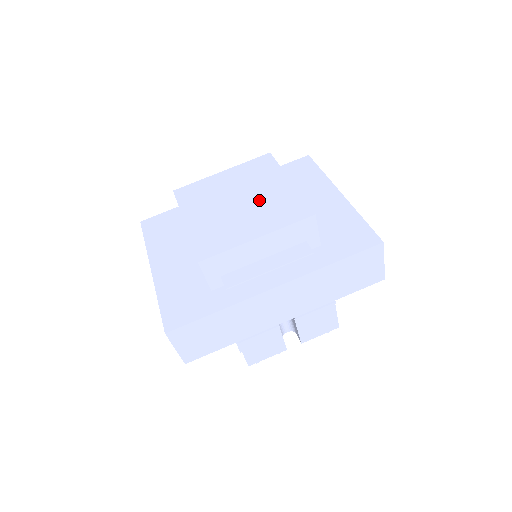
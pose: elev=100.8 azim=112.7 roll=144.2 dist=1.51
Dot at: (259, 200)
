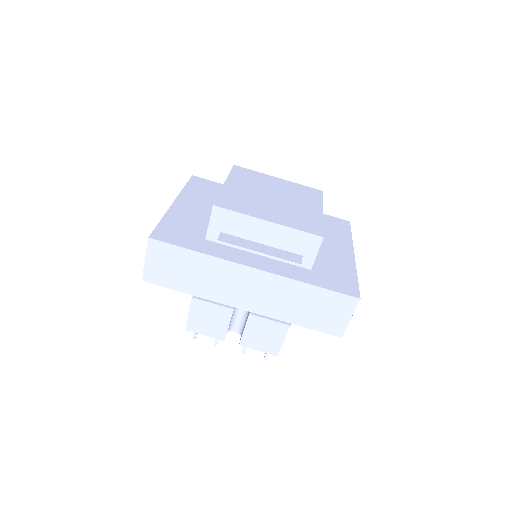
Dot at: (290, 206)
